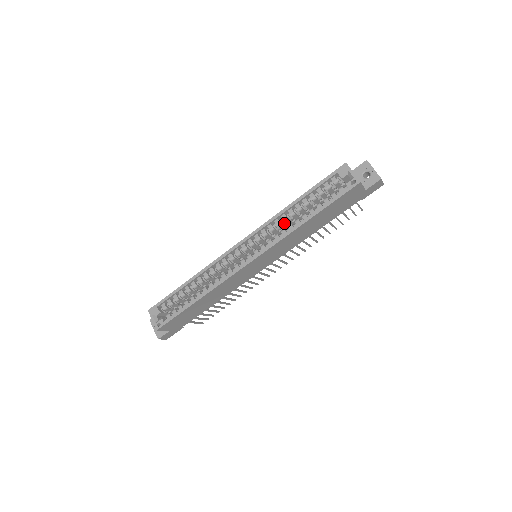
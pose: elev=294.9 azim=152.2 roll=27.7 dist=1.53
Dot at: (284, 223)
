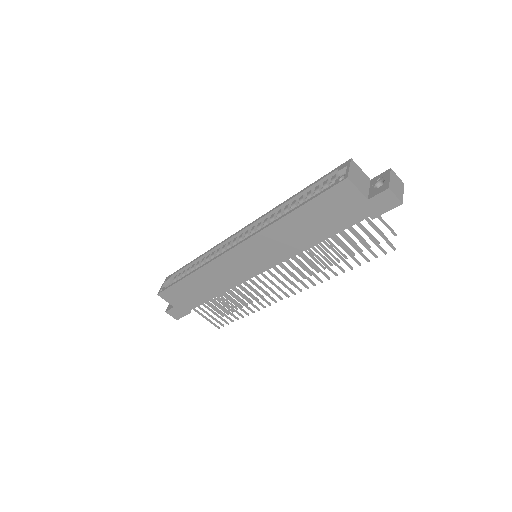
Dot at: occluded
